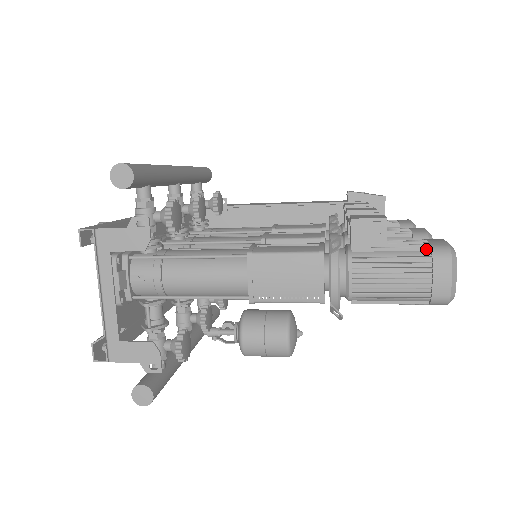
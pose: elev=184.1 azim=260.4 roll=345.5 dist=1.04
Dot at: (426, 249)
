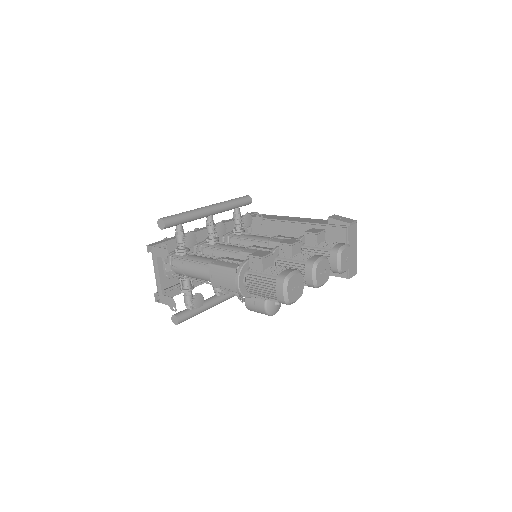
Dot at: (277, 276)
